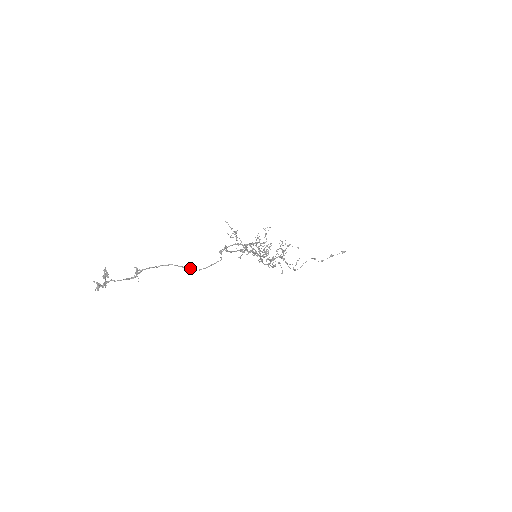
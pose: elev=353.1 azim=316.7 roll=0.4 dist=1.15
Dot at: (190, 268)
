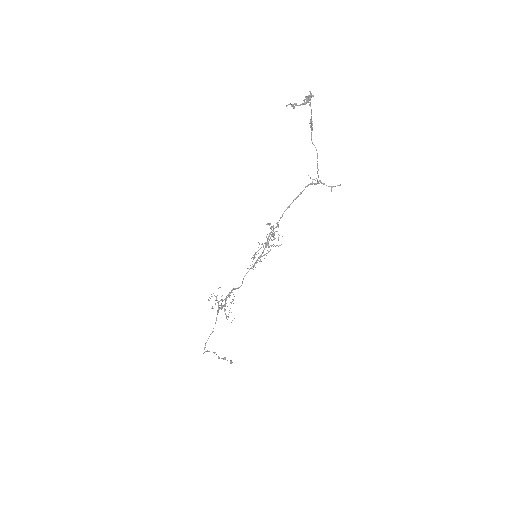
Dot at: occluded
